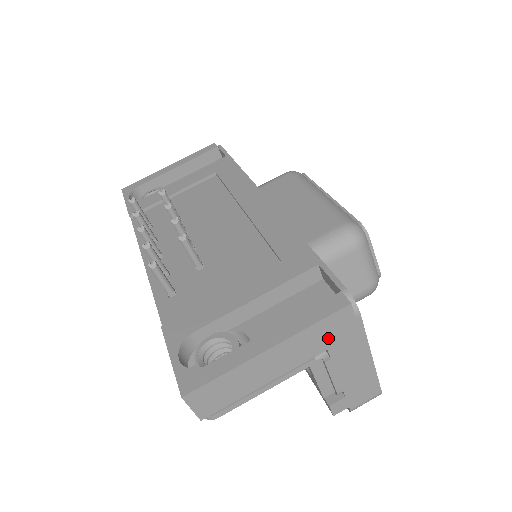
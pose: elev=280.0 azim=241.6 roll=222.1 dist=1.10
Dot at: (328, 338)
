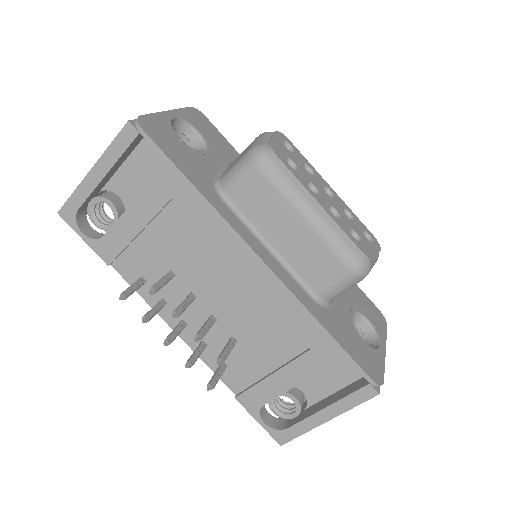
Dot at: occluded
